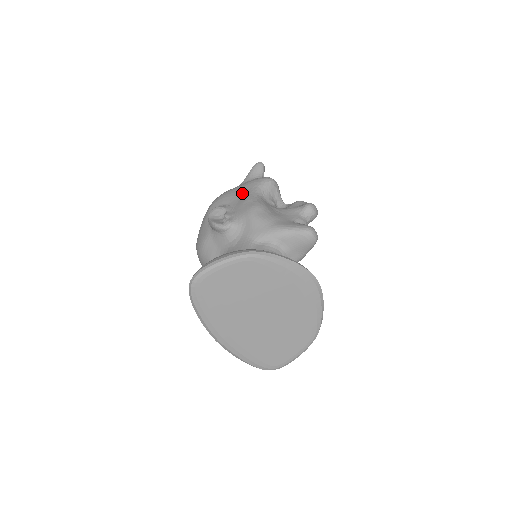
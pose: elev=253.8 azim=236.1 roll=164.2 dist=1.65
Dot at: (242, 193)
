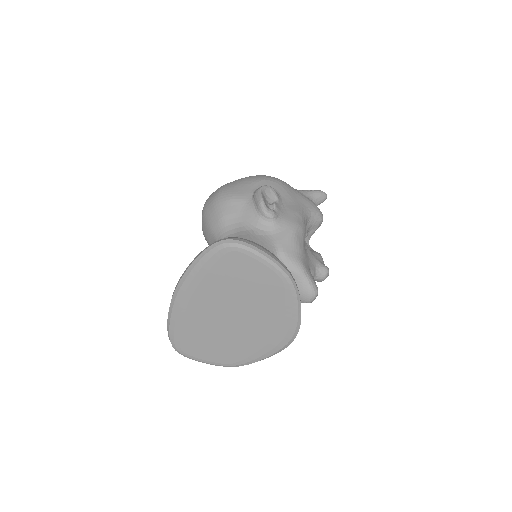
Dot at: (298, 202)
